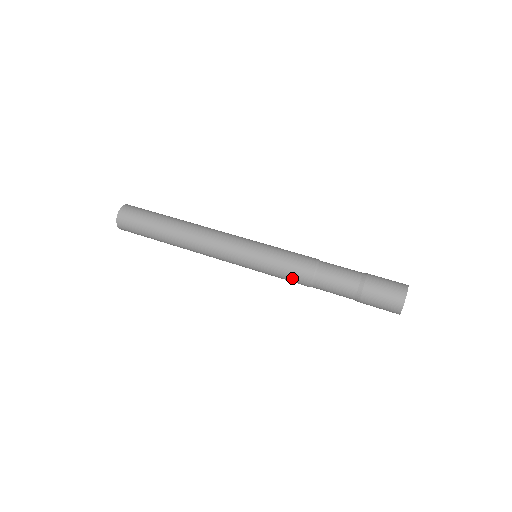
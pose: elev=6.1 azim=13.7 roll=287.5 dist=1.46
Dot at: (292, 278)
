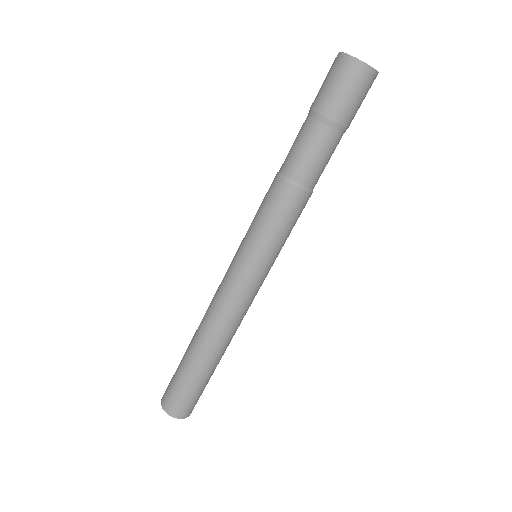
Dot at: (279, 209)
